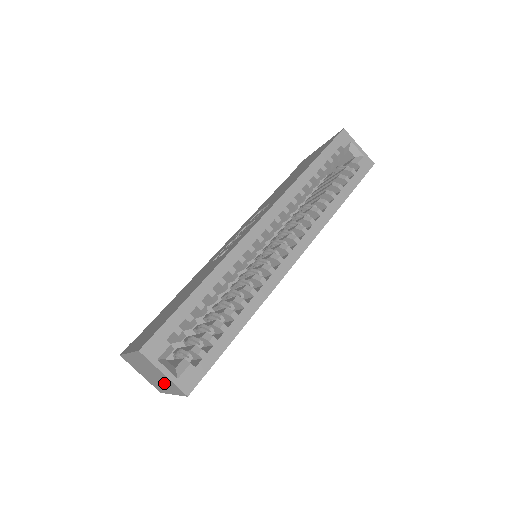
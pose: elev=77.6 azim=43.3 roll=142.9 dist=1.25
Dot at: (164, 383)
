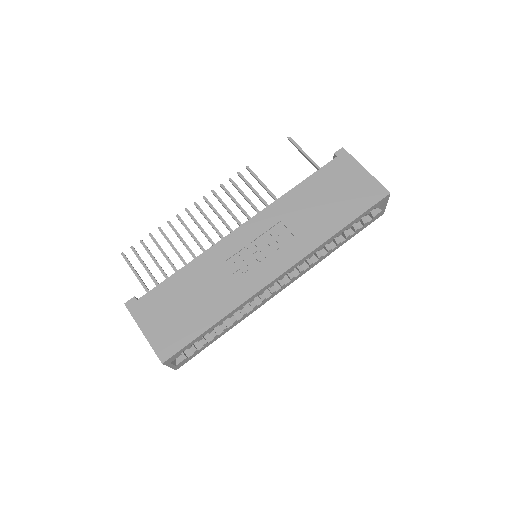
Dot at: occluded
